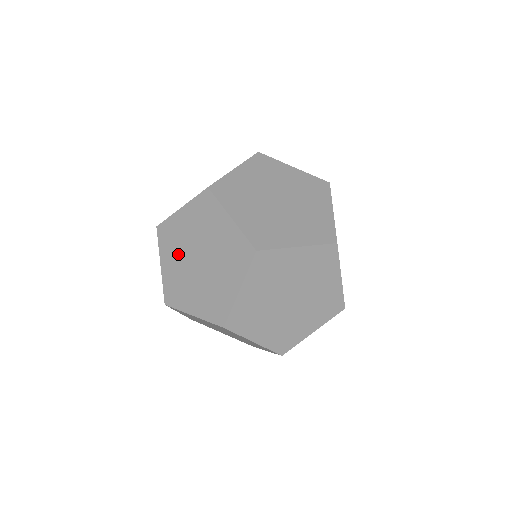
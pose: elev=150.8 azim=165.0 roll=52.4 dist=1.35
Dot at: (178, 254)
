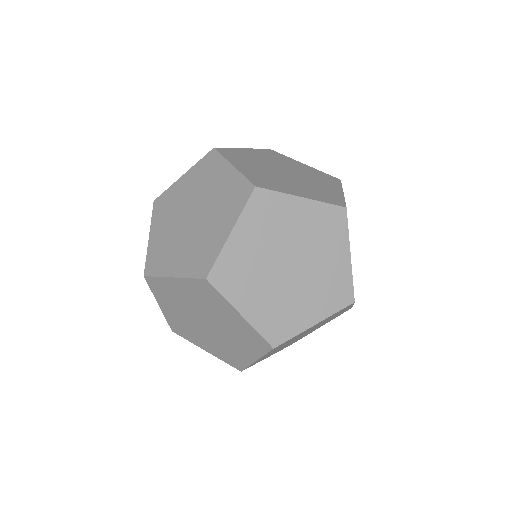
Dot at: (179, 308)
